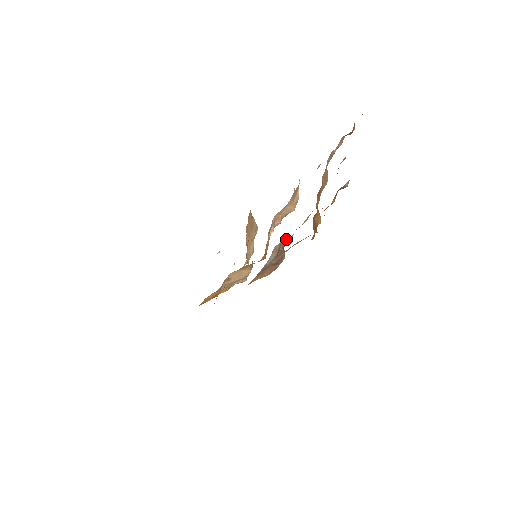
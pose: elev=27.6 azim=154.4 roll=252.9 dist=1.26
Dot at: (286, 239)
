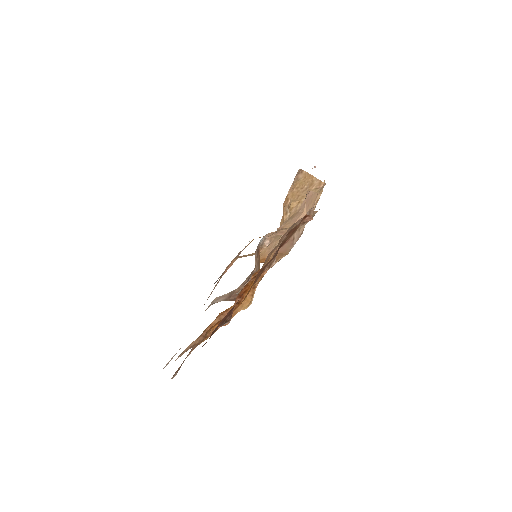
Dot at: occluded
